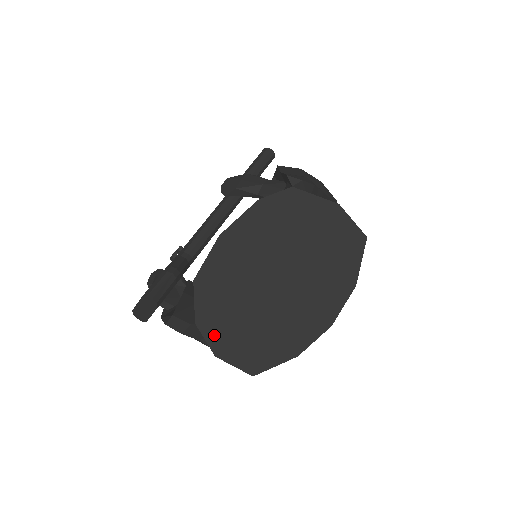
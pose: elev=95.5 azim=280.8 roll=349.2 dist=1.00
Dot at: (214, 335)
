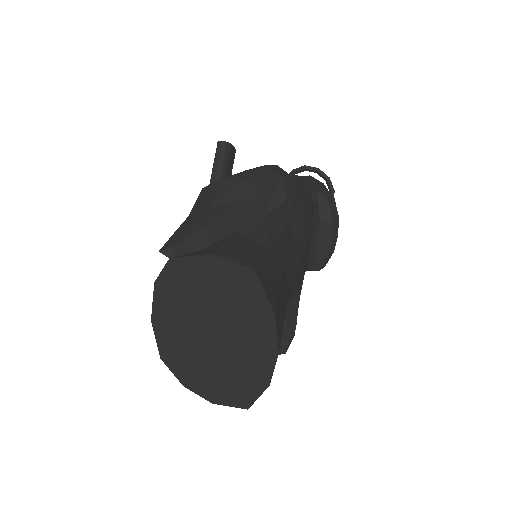
Dot at: (201, 390)
